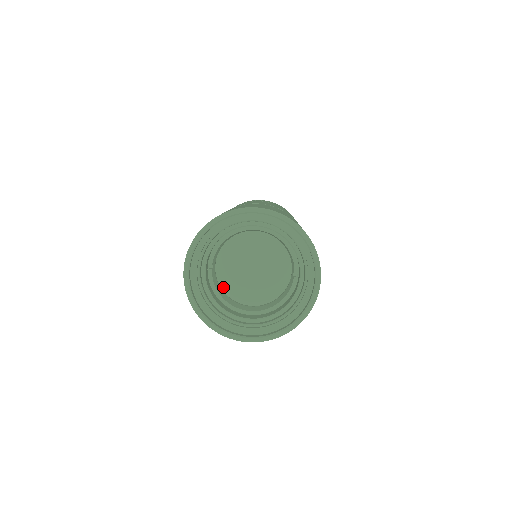
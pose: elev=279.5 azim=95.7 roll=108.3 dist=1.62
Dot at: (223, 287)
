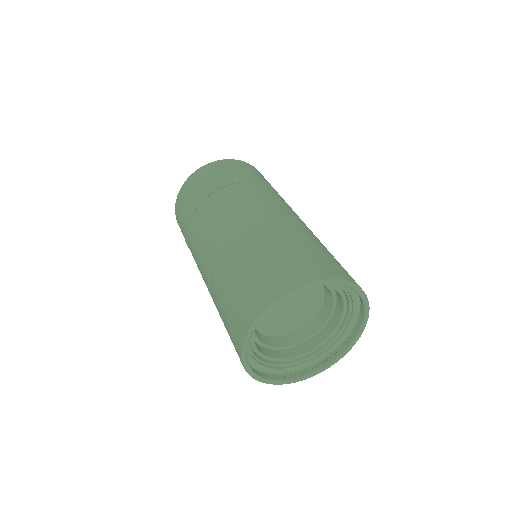
Dot at: (266, 334)
